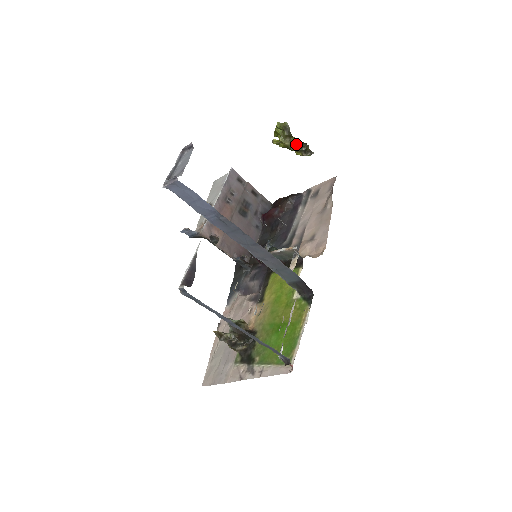
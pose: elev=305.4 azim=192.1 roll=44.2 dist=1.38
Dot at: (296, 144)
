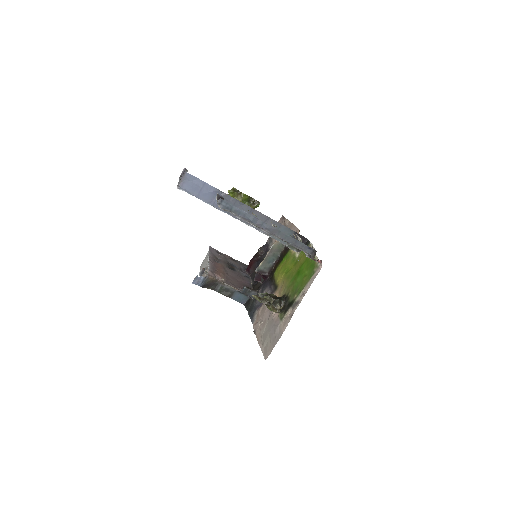
Dot at: (246, 199)
